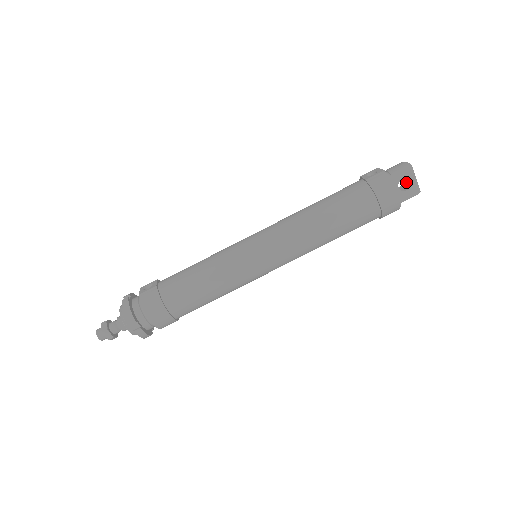
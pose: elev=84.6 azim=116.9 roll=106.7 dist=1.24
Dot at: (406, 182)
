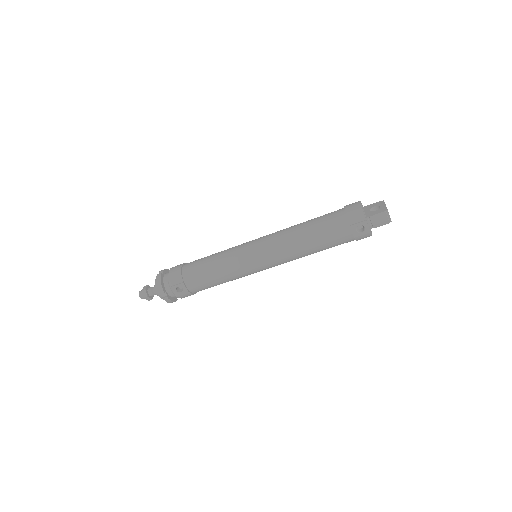
Dot at: occluded
